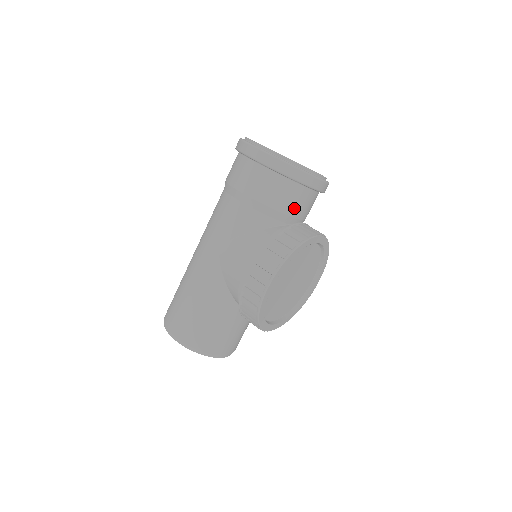
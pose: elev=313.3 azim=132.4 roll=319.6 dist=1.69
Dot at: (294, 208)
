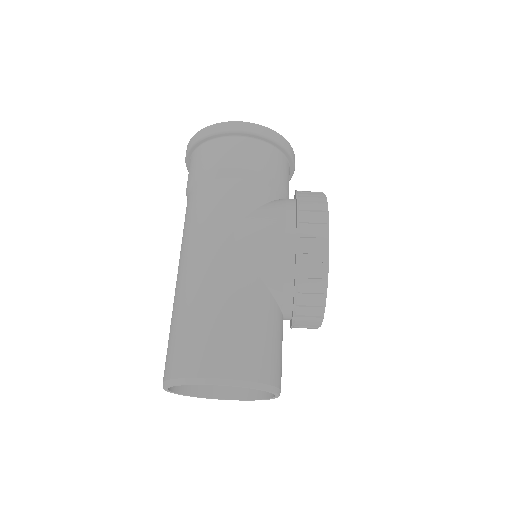
Dot at: (286, 181)
